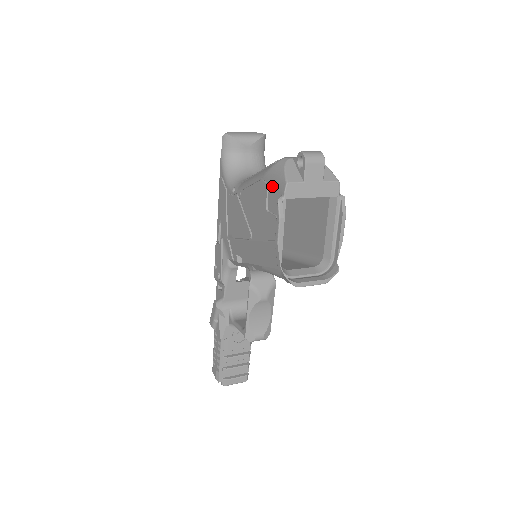
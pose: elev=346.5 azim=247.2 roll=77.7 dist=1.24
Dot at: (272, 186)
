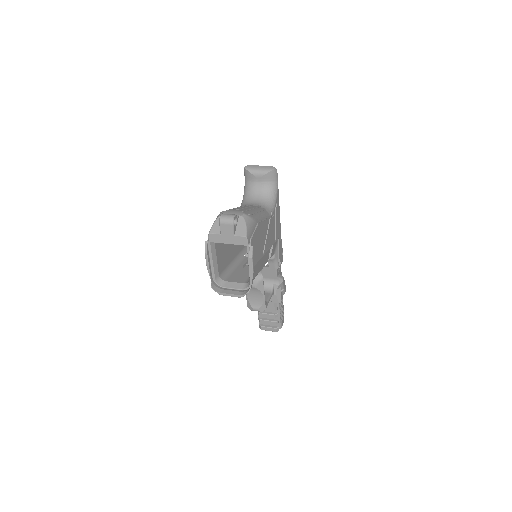
Dot at: occluded
